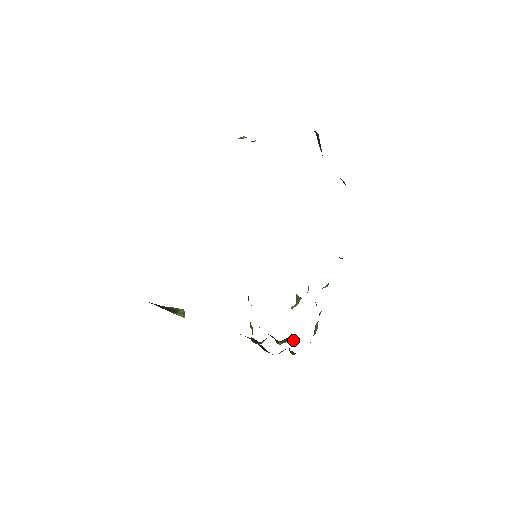
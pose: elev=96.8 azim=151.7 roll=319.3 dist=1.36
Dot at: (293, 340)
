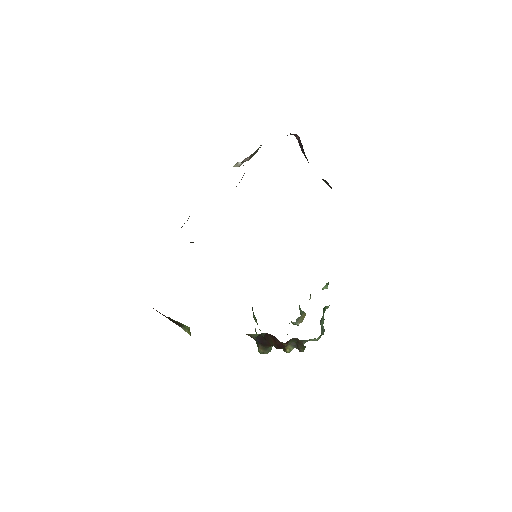
Dot at: occluded
